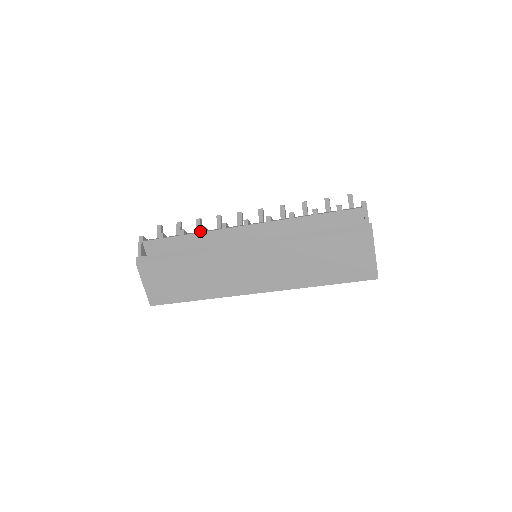
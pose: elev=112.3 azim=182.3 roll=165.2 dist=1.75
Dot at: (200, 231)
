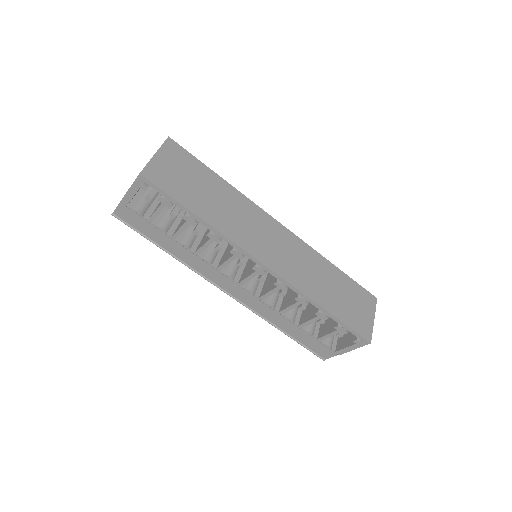
Dot at: occluded
